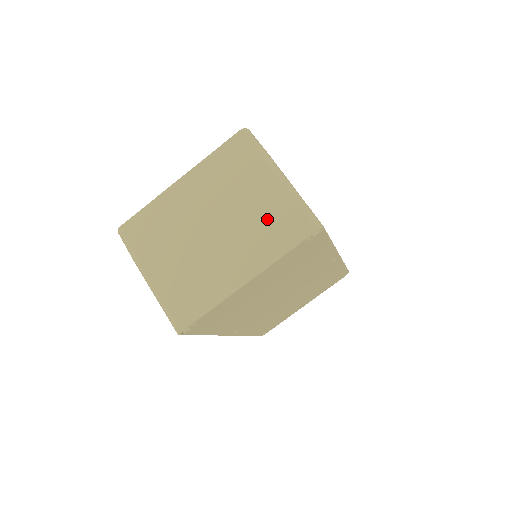
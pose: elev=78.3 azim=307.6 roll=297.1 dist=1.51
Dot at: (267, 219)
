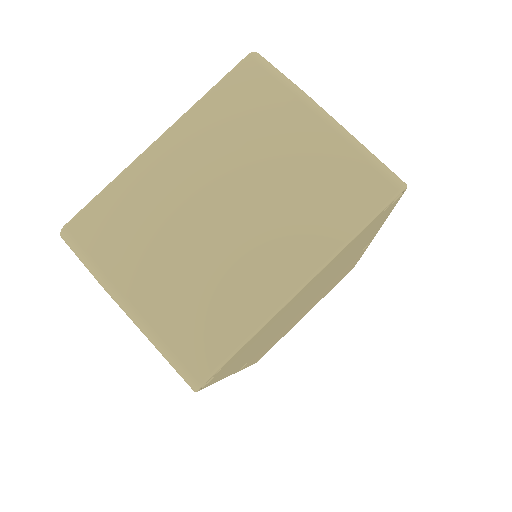
Dot at: (318, 183)
